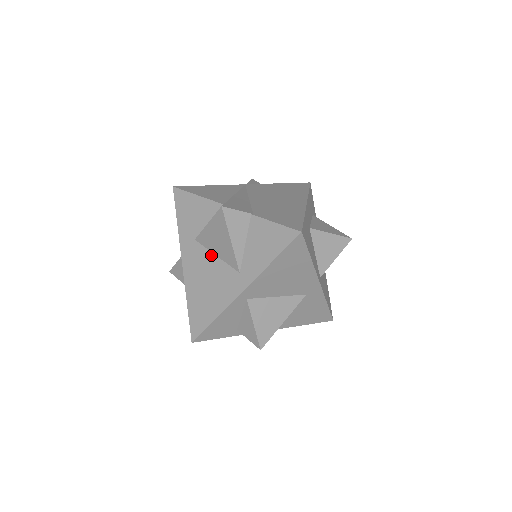
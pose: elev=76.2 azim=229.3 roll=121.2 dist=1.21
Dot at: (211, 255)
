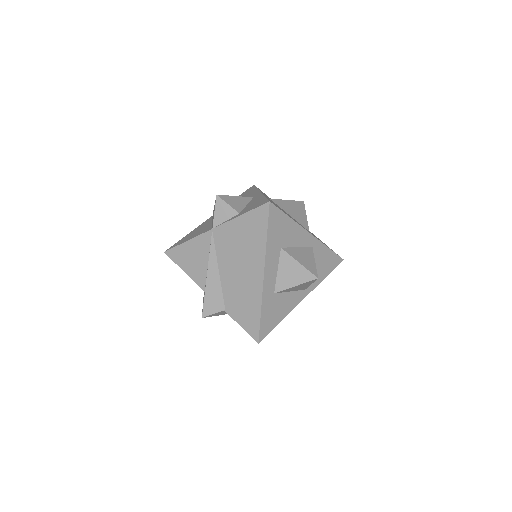
Dot at: occluded
